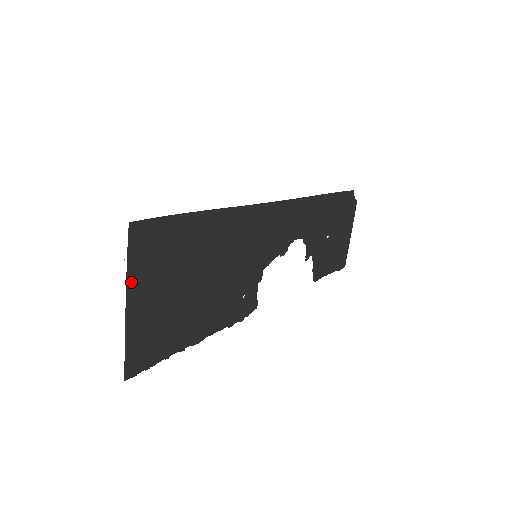
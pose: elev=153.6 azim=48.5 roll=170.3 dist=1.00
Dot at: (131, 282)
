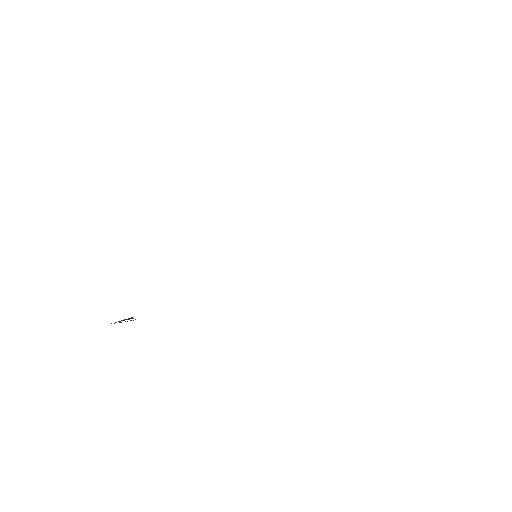
Dot at: occluded
